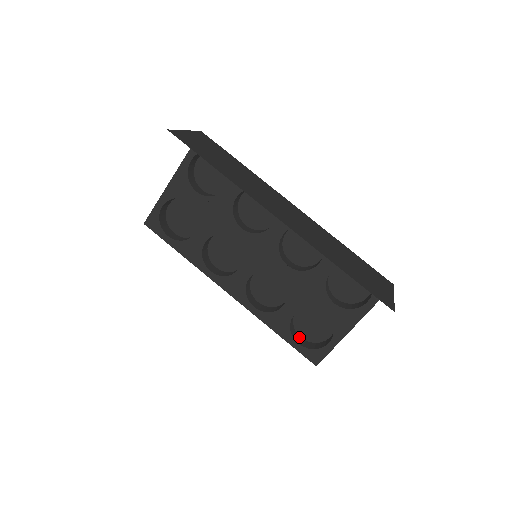
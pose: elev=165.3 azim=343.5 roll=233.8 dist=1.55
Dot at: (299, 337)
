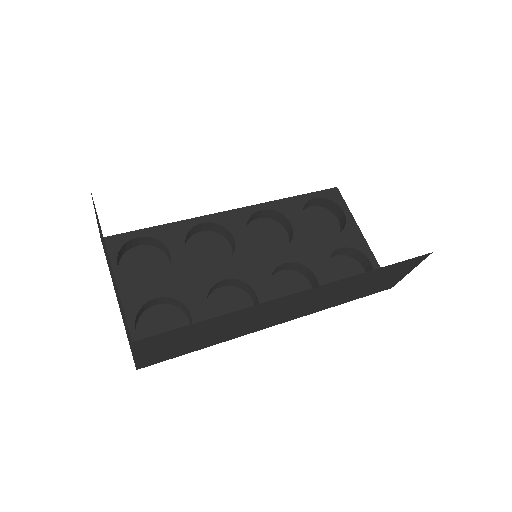
Dot at: occluded
